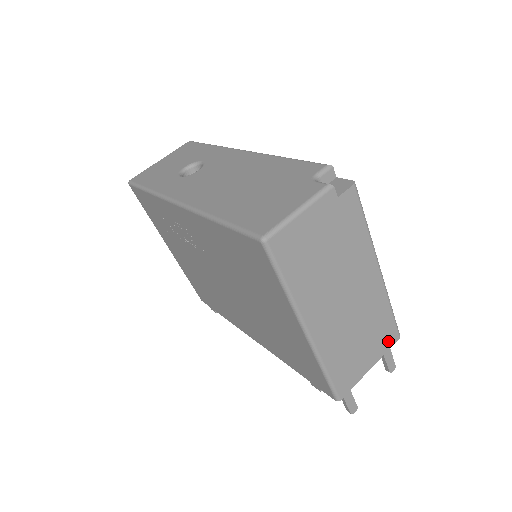
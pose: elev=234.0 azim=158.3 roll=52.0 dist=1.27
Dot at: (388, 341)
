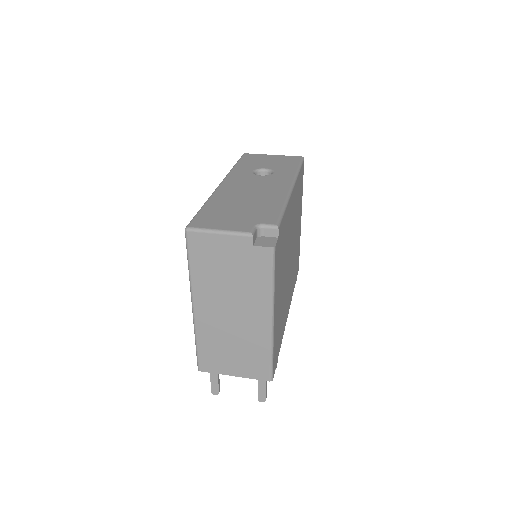
Dot at: (258, 373)
